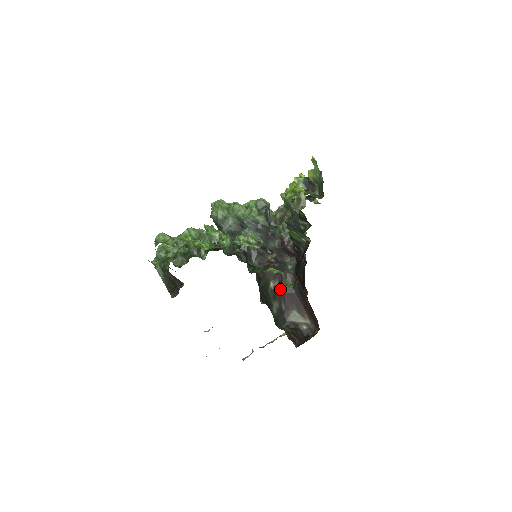
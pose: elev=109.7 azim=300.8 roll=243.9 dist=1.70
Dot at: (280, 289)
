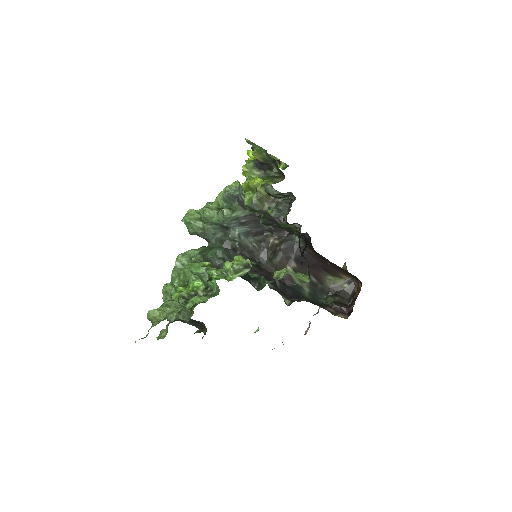
Dot at: (300, 267)
